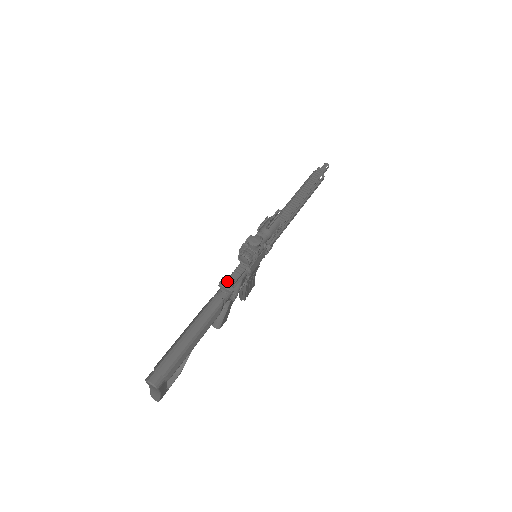
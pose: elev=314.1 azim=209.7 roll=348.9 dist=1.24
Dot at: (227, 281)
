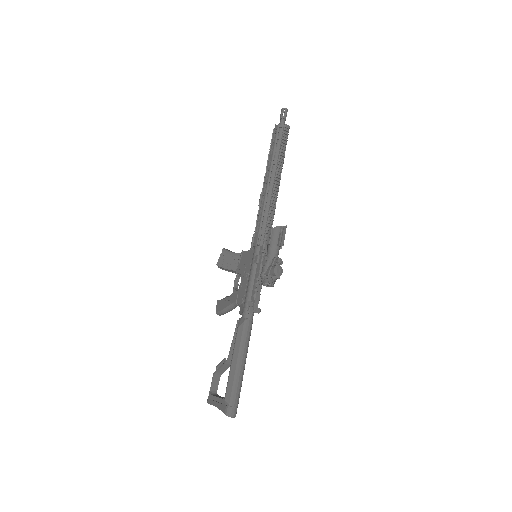
Dot at: (254, 305)
